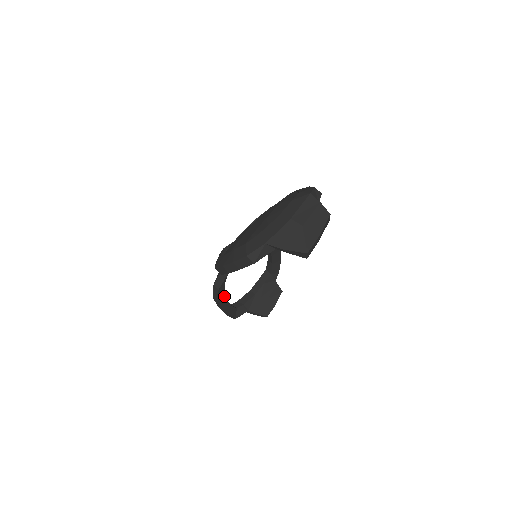
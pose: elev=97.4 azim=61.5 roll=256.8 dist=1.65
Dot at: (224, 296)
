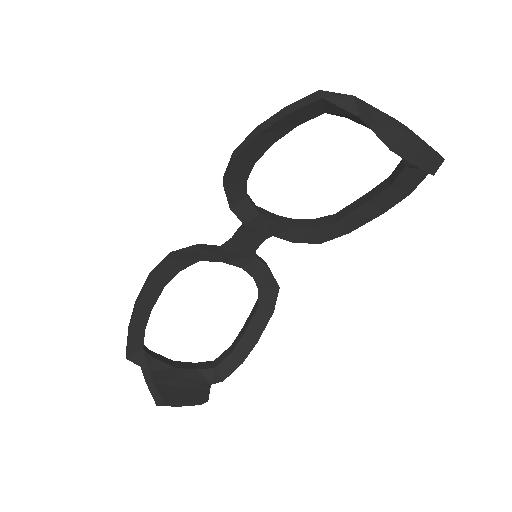
Dot at: (159, 292)
